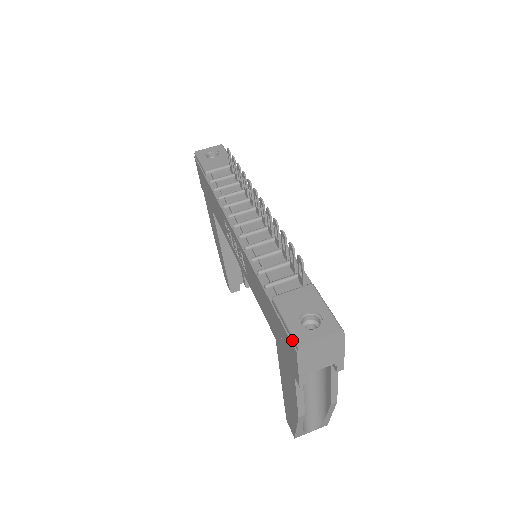
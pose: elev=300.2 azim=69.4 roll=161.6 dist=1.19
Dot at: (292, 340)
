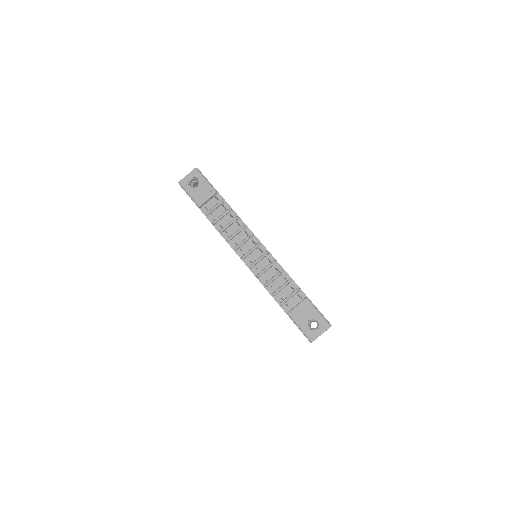
Dot at: (307, 337)
